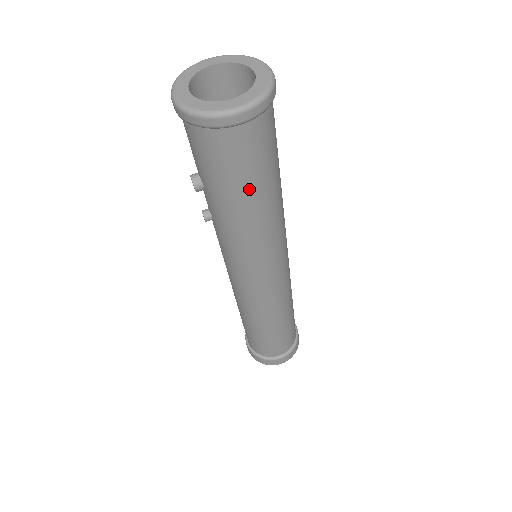
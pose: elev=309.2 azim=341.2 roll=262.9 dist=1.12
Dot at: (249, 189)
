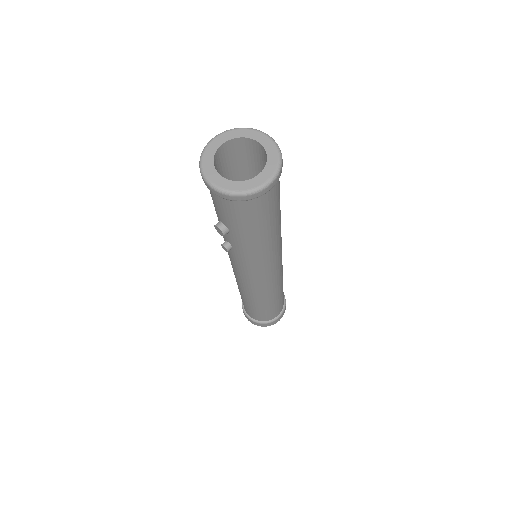
Dot at: (269, 224)
